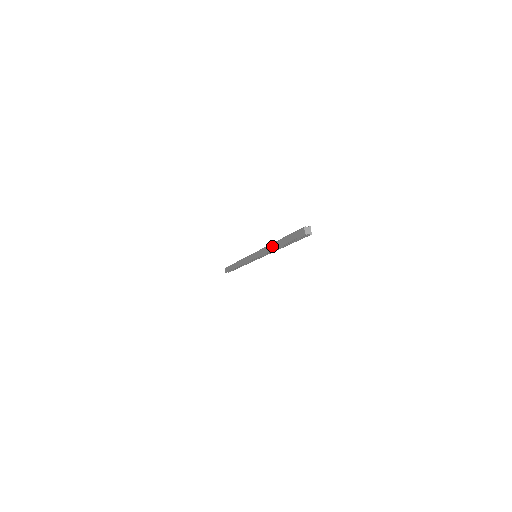
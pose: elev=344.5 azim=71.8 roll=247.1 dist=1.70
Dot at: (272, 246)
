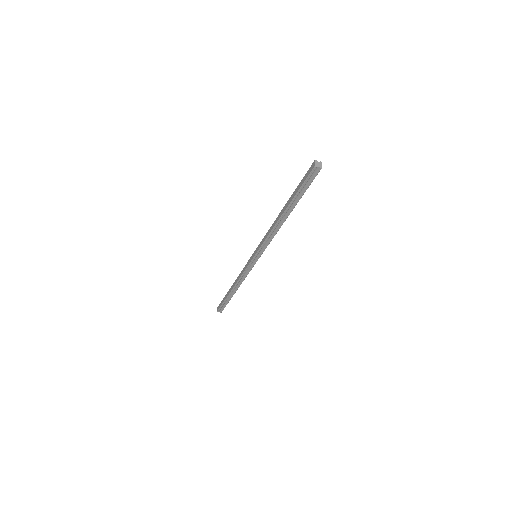
Dot at: (276, 220)
